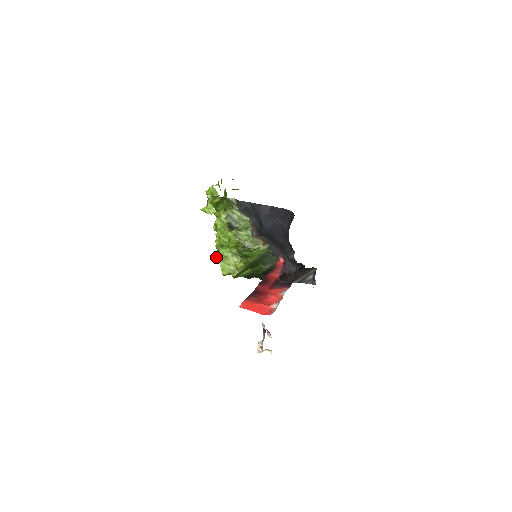
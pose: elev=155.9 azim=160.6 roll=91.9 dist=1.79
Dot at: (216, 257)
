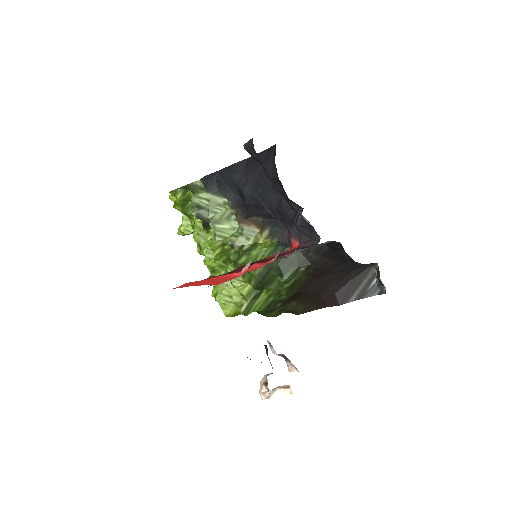
Dot at: (212, 293)
